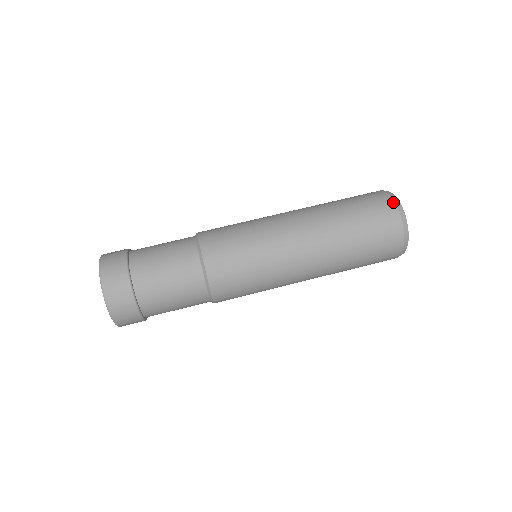
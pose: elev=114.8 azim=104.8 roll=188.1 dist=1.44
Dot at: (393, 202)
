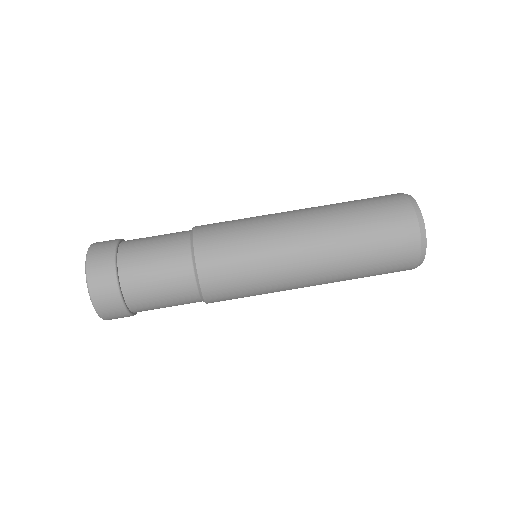
Dot at: (419, 237)
